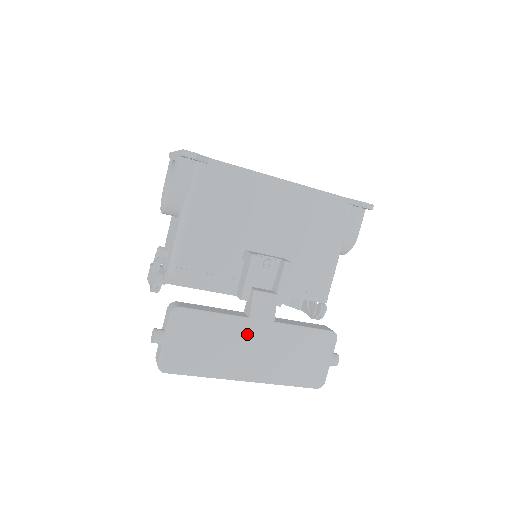
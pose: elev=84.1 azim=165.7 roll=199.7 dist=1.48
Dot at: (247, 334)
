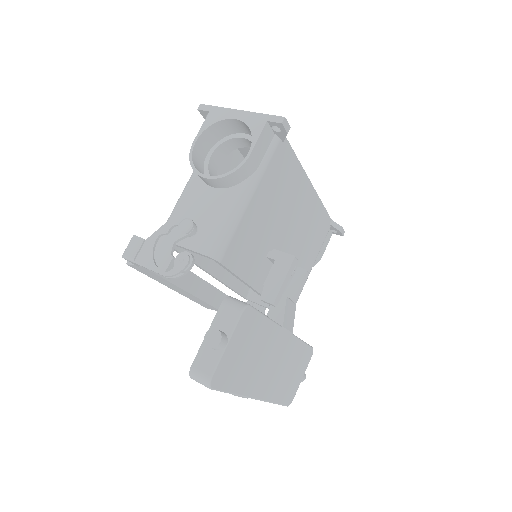
Dot at: (275, 344)
